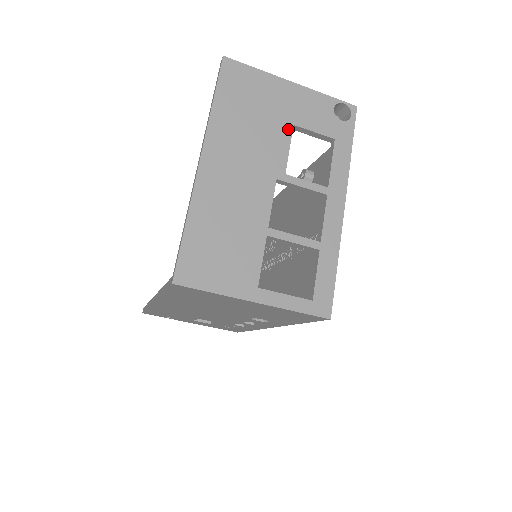
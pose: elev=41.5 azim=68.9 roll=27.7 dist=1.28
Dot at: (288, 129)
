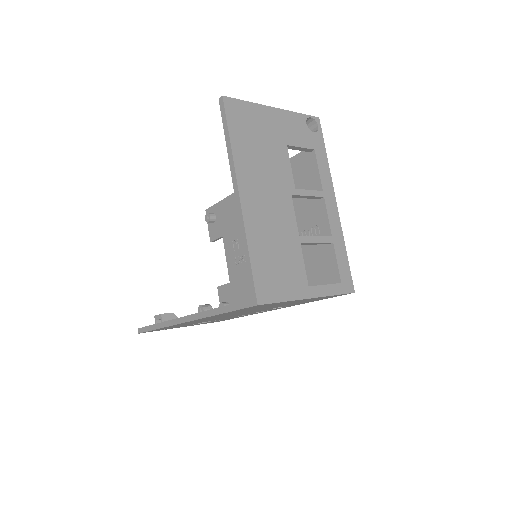
Dot at: (285, 150)
